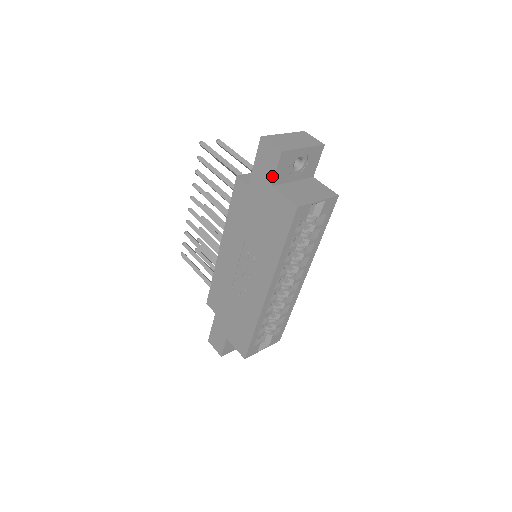
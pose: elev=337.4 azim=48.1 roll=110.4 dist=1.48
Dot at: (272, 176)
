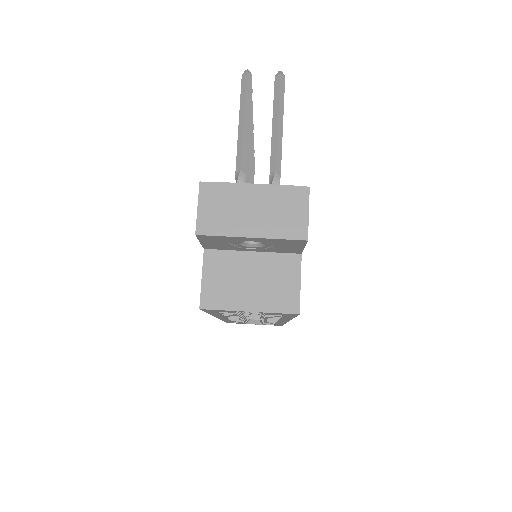
Dot at: occluded
